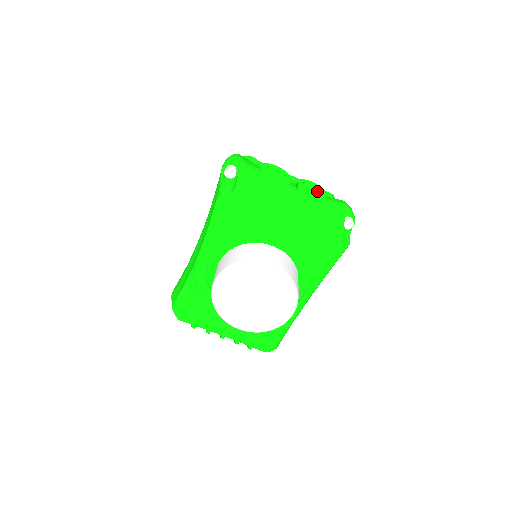
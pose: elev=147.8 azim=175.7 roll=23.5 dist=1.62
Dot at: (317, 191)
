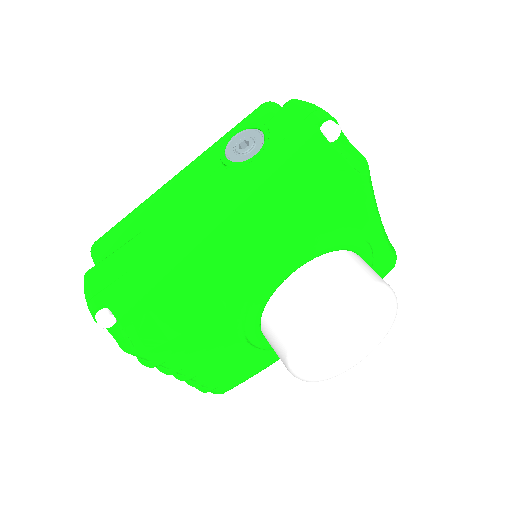
Dot at: occluded
